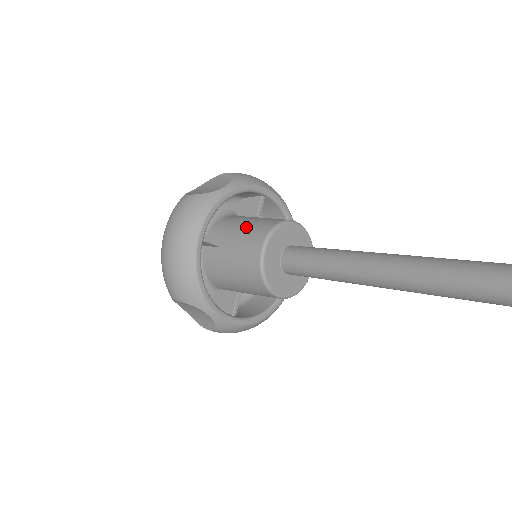
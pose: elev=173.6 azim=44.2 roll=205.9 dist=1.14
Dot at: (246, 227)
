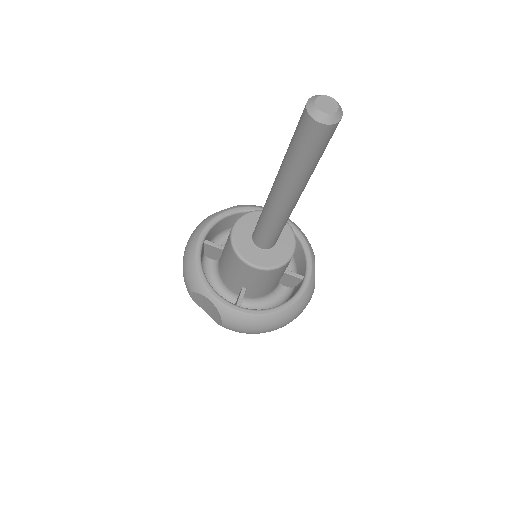
Dot at: occluded
